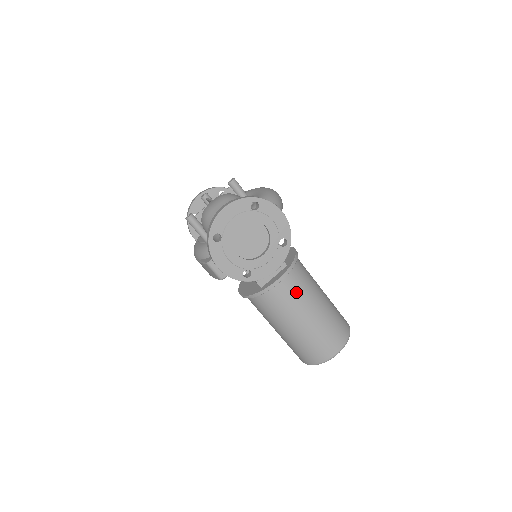
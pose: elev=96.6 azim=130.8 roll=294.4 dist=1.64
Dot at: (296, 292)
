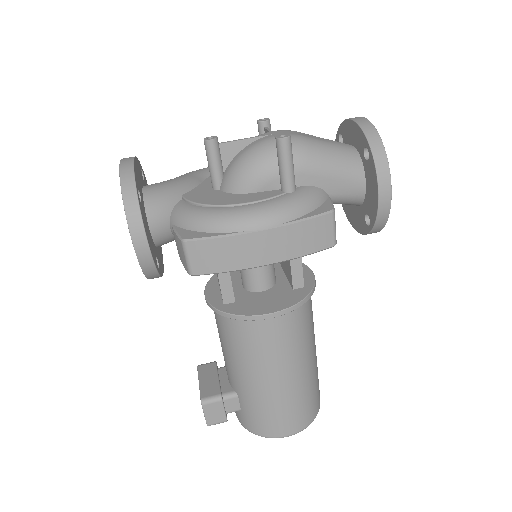
Dot at: occluded
